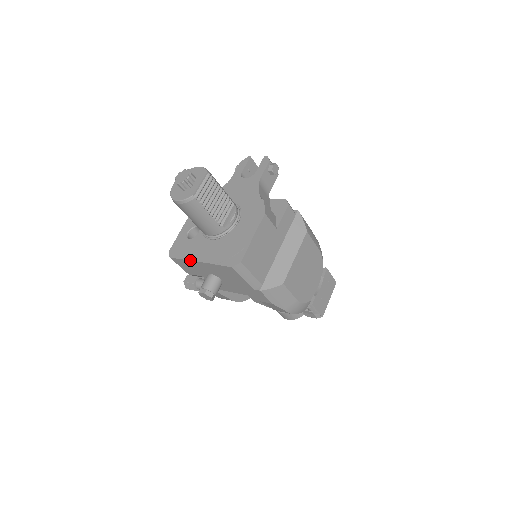
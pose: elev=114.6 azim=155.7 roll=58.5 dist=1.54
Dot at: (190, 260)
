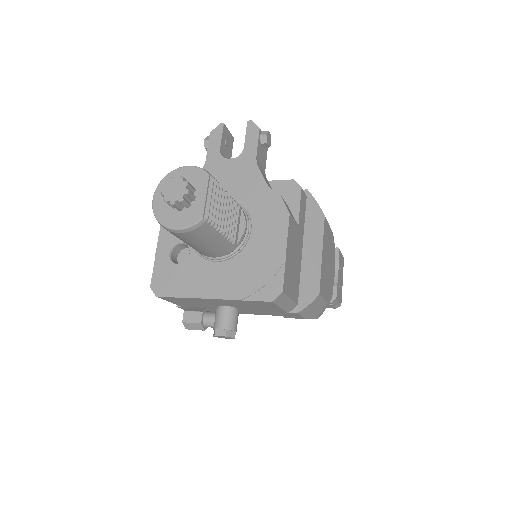
Dot at: (195, 298)
